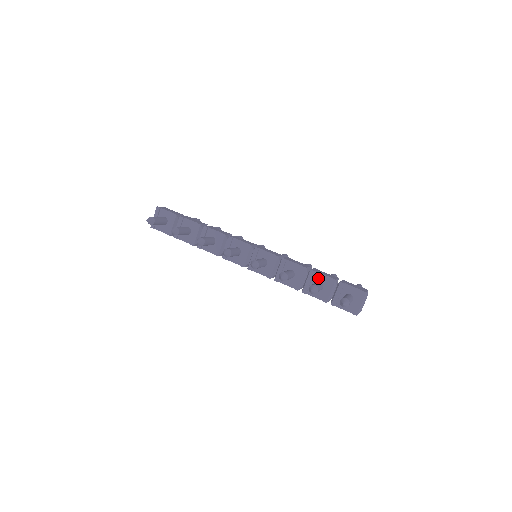
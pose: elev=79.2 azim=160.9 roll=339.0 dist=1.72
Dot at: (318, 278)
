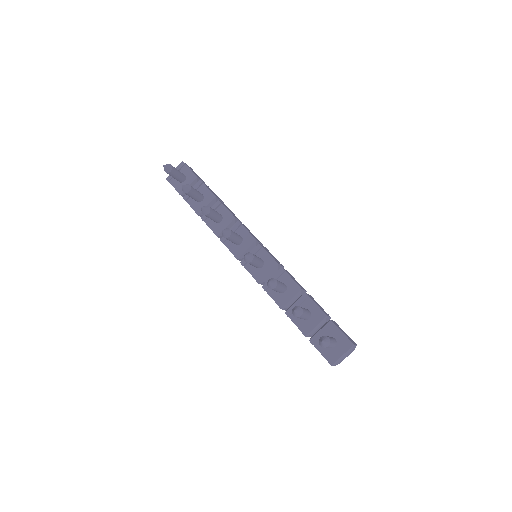
Dot at: (309, 305)
